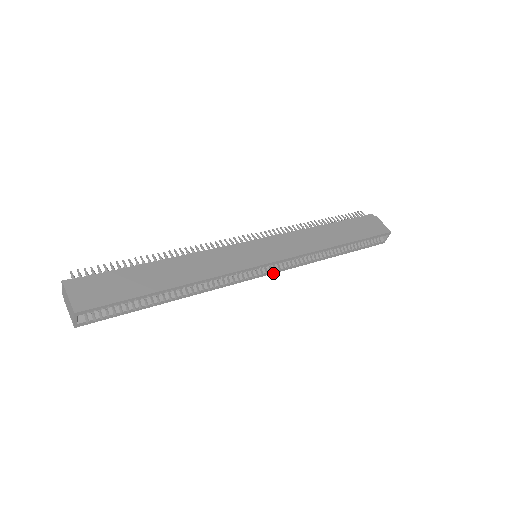
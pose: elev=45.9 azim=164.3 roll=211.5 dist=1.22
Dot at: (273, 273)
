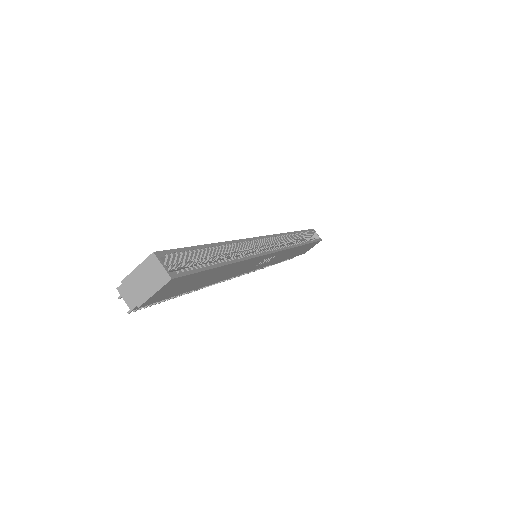
Dot at: (281, 251)
